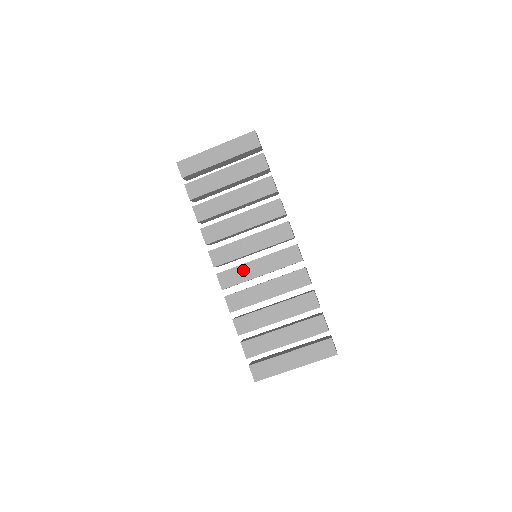
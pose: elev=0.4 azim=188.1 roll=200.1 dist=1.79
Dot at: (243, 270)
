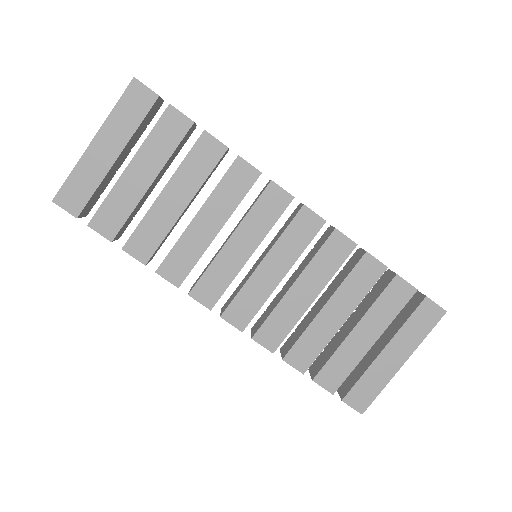
Dot at: (253, 288)
